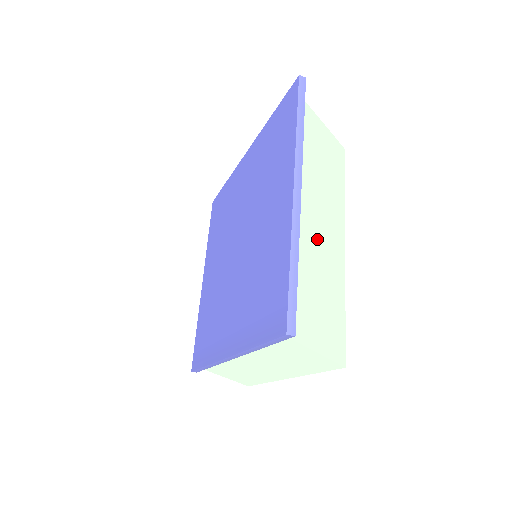
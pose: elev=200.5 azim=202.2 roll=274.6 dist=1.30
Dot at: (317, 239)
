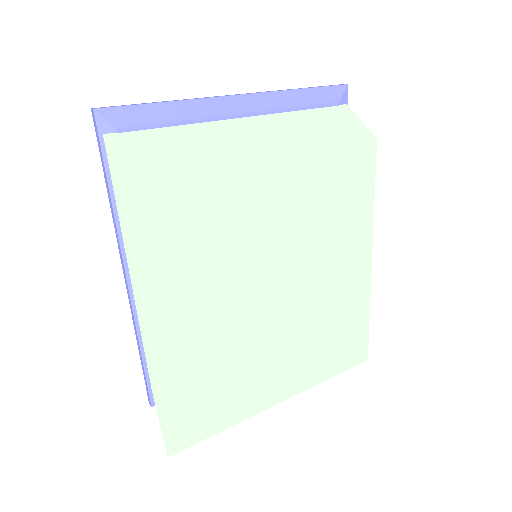
Dot at: (235, 137)
